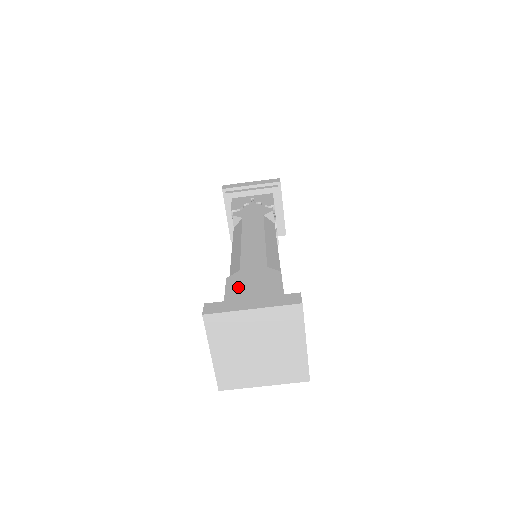
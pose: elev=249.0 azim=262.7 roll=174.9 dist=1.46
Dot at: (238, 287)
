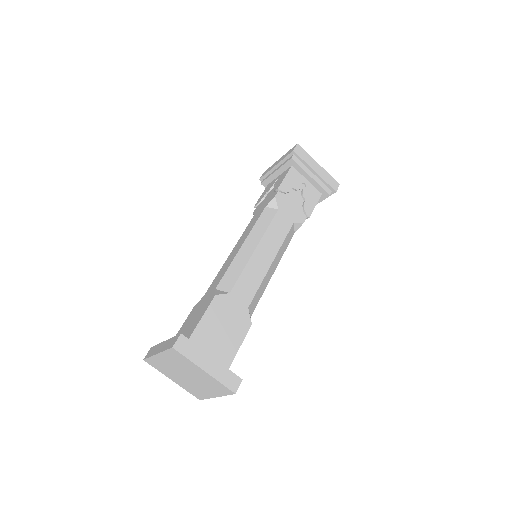
Dot at: (215, 317)
